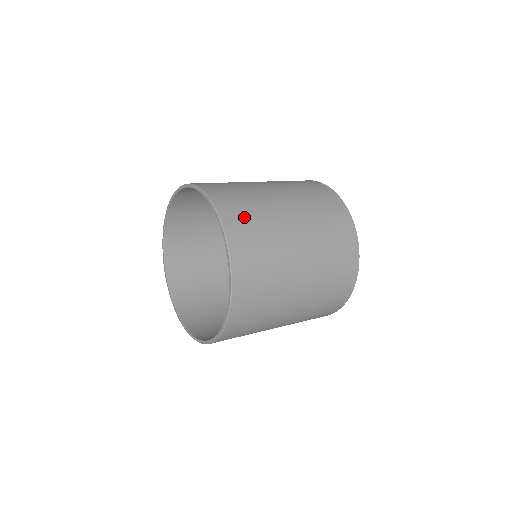
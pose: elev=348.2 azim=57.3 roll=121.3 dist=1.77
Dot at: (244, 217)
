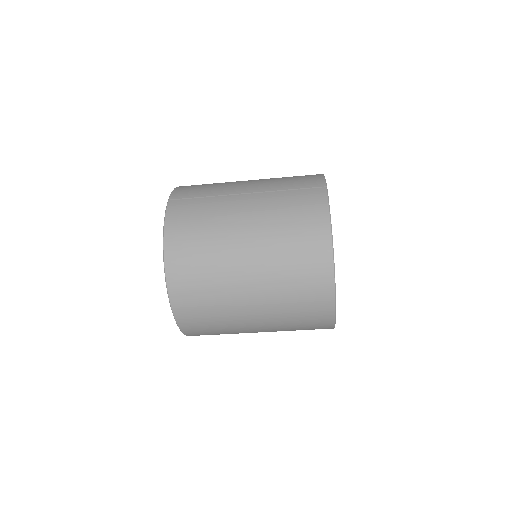
Dot at: (190, 216)
